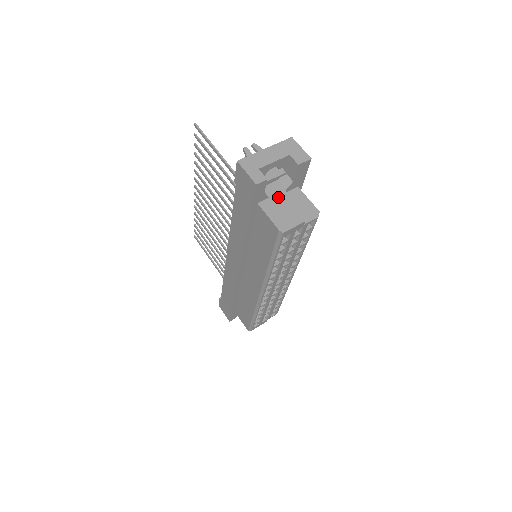
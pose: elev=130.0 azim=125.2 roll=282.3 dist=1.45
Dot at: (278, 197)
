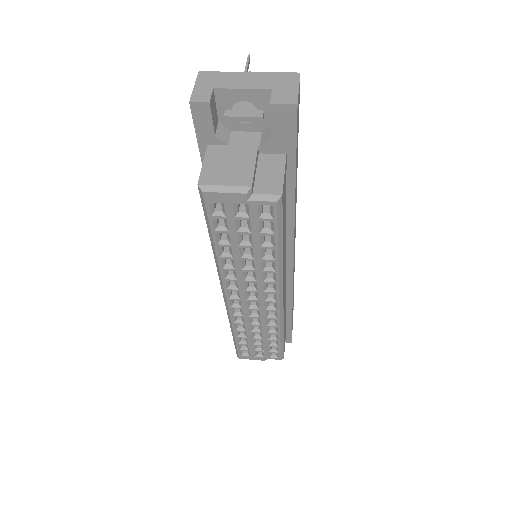
Dot at: (240, 149)
